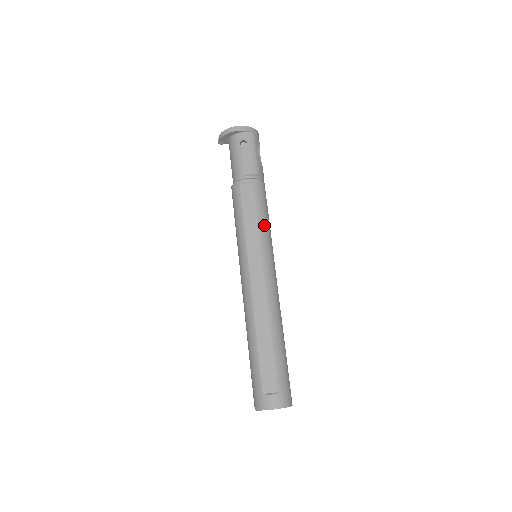
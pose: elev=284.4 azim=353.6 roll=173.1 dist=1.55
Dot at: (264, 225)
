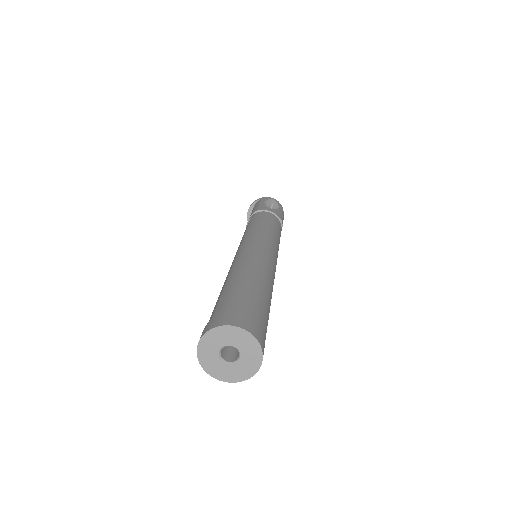
Dot at: (253, 227)
